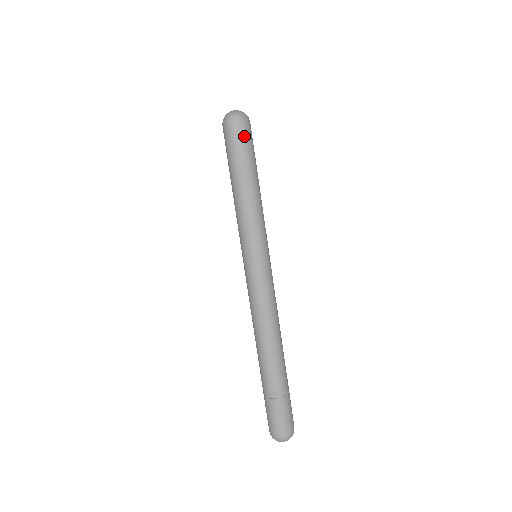
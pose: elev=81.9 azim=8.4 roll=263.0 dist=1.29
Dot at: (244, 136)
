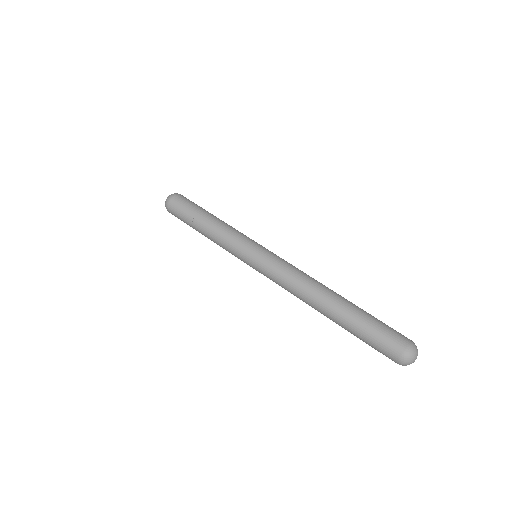
Dot at: (185, 200)
